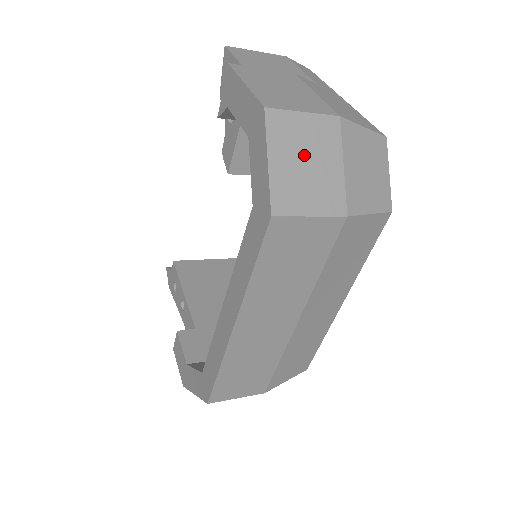
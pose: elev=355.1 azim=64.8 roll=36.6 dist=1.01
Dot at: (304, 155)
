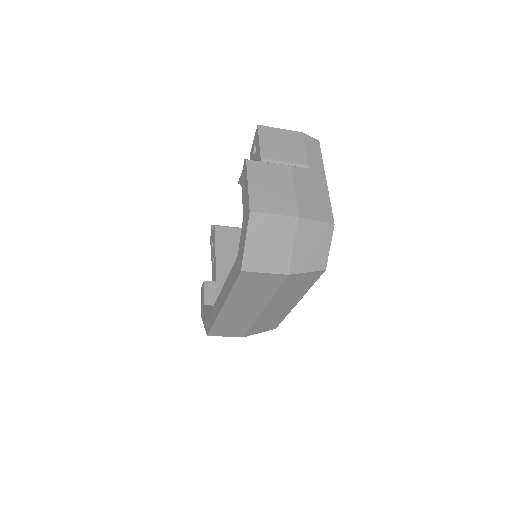
Dot at: (269, 239)
